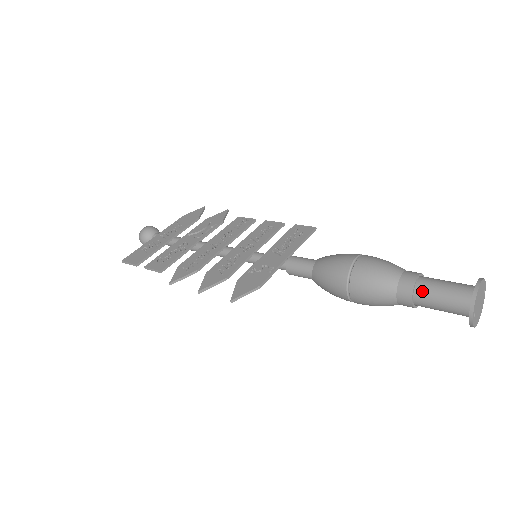
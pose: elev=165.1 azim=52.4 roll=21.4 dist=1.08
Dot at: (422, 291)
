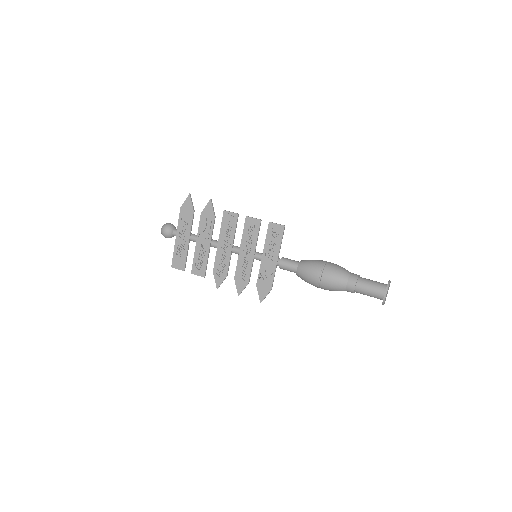
Dot at: (359, 292)
